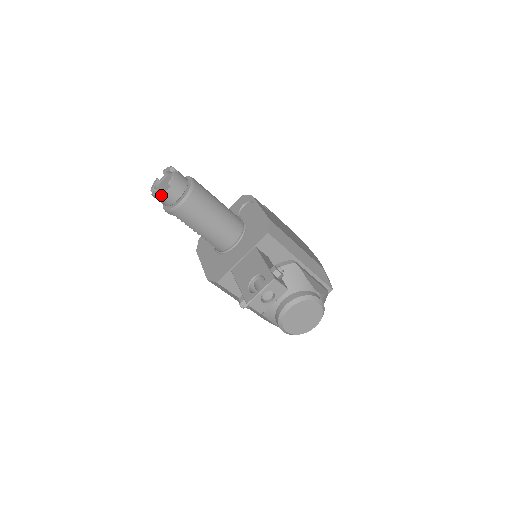
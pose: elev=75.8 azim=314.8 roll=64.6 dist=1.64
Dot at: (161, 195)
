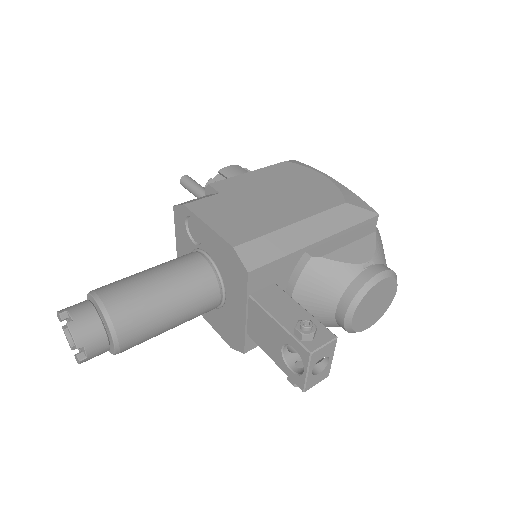
Dot at: (86, 360)
